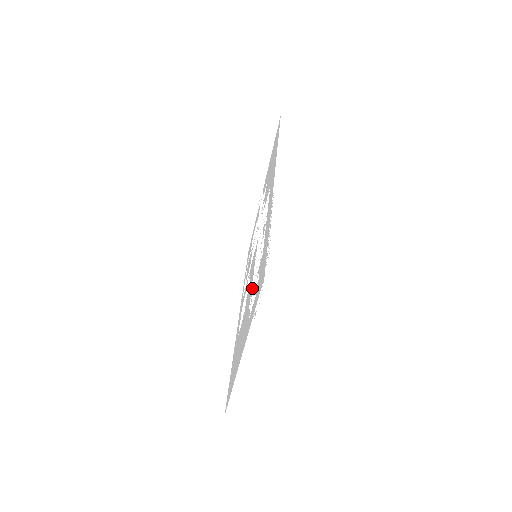
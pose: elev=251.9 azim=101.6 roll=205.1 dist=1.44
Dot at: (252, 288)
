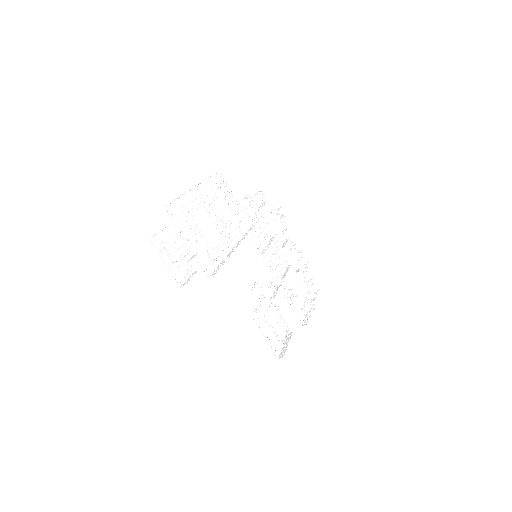
Dot at: (214, 271)
